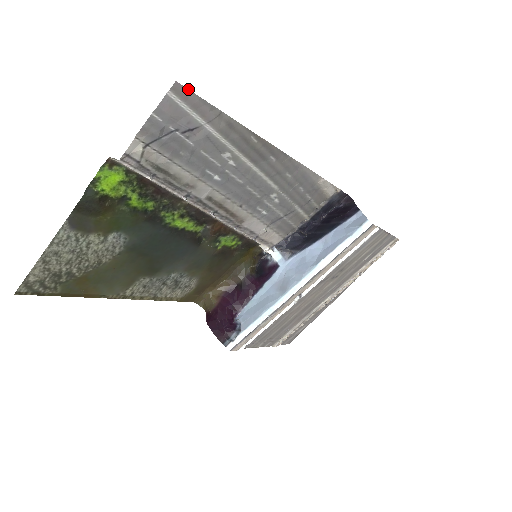
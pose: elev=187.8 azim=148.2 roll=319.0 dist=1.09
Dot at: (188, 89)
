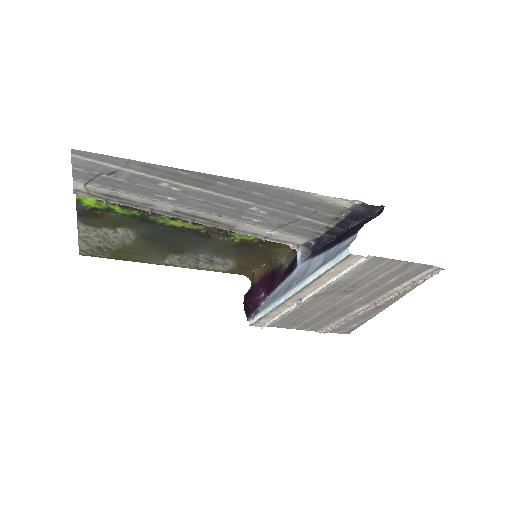
Dot at: (85, 151)
